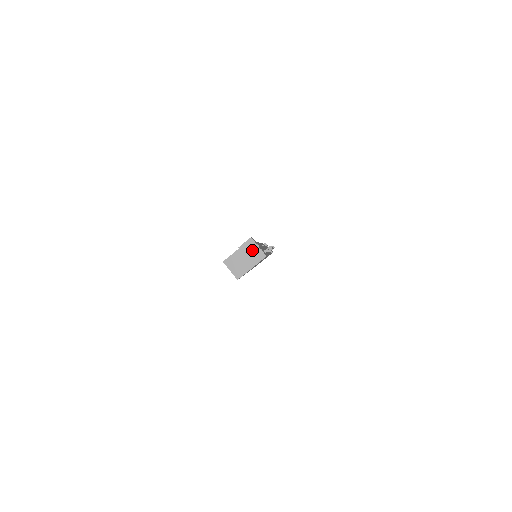
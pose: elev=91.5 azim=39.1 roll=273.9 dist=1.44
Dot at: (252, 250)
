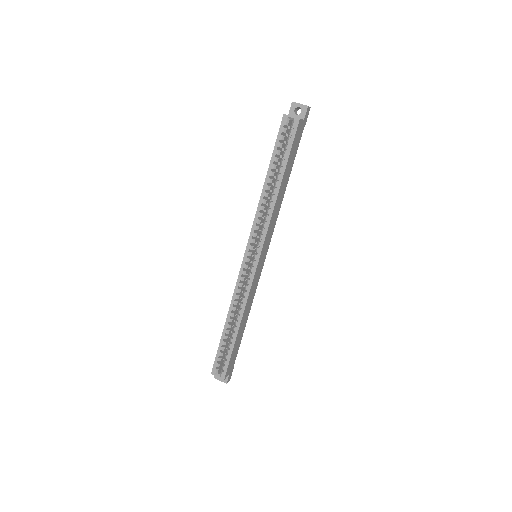
Dot at: (300, 104)
